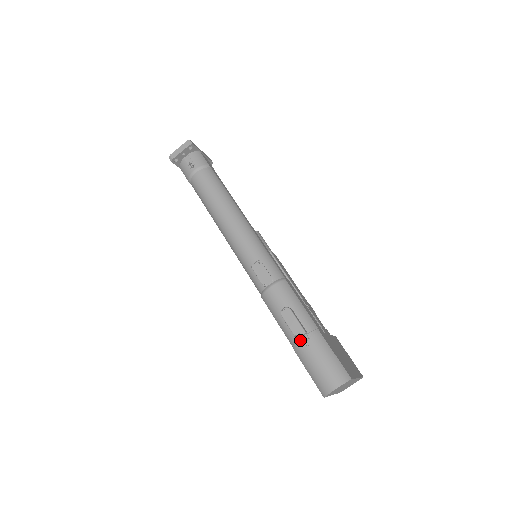
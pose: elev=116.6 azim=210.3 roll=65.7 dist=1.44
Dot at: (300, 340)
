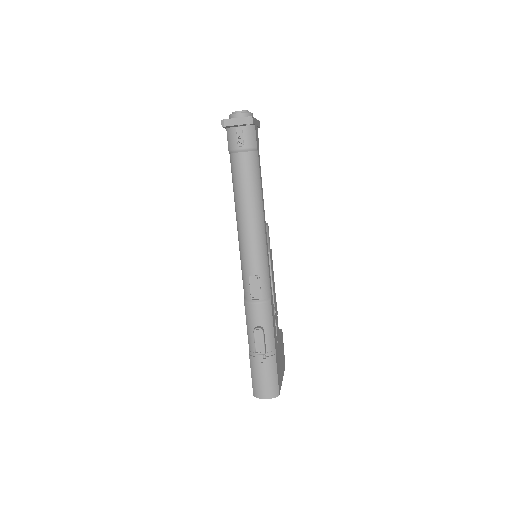
Dot at: (258, 355)
